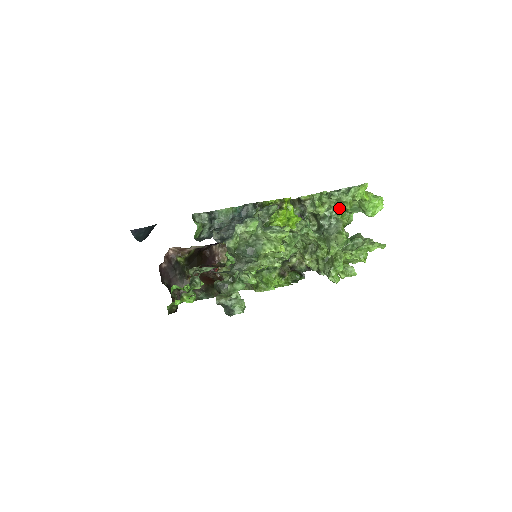
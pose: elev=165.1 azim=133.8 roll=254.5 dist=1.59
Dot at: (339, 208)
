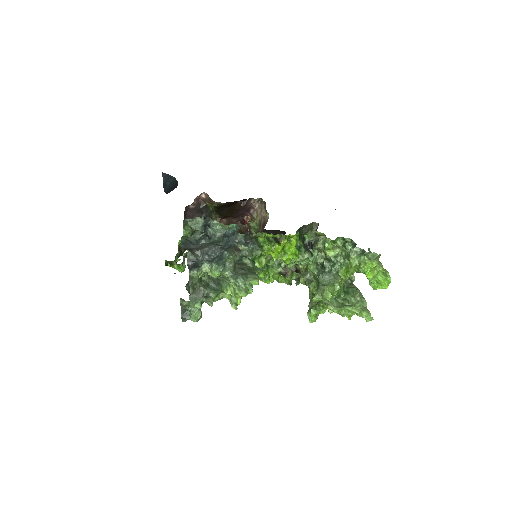
Dot at: (346, 262)
